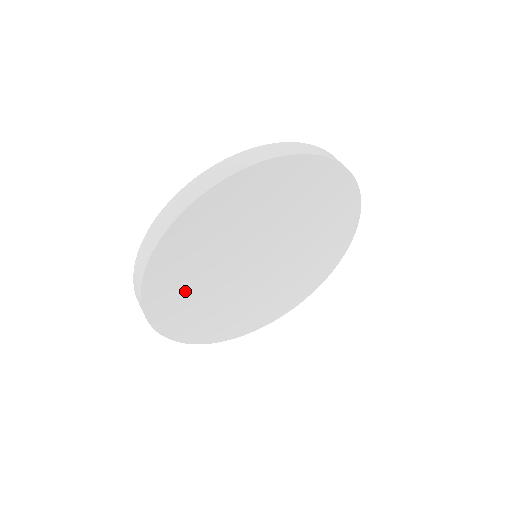
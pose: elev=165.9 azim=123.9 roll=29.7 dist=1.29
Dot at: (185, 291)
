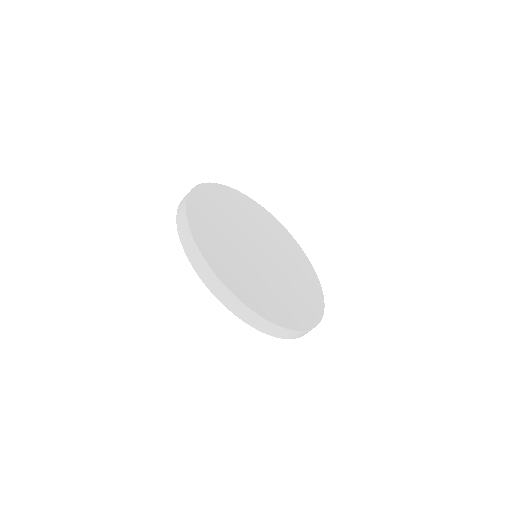
Dot at: (215, 234)
